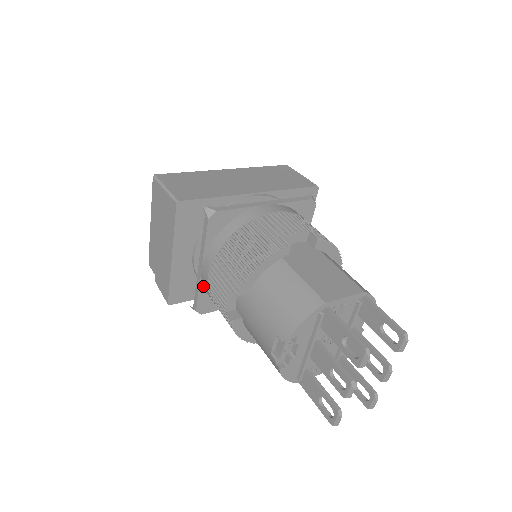
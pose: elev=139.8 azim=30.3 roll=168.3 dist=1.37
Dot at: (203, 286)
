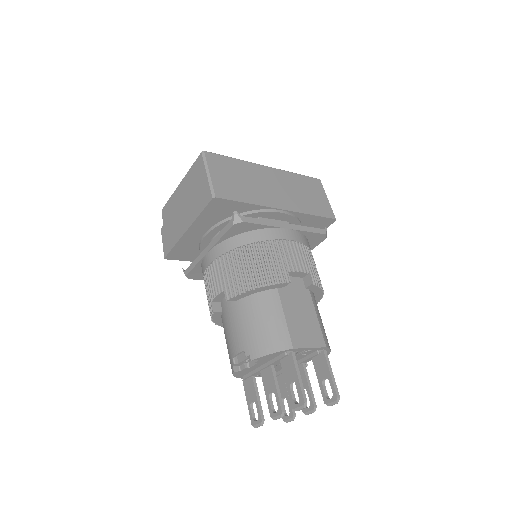
Dot at: (201, 263)
